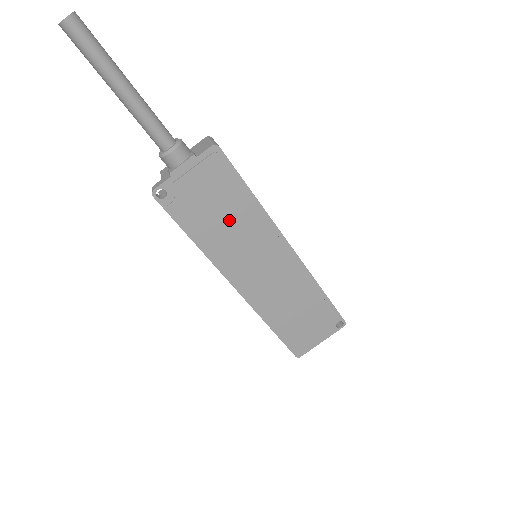
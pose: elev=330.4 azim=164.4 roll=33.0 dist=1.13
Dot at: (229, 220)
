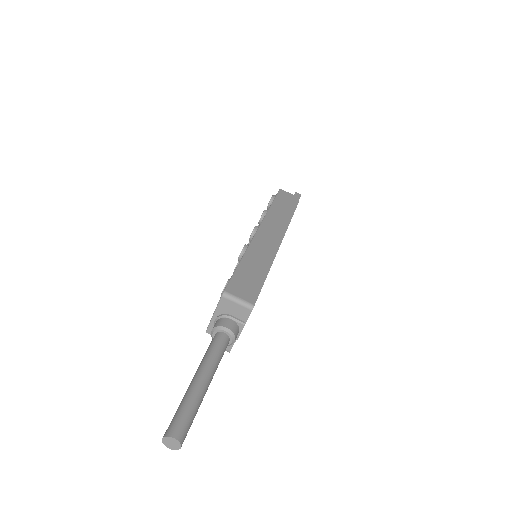
Dot at: occluded
